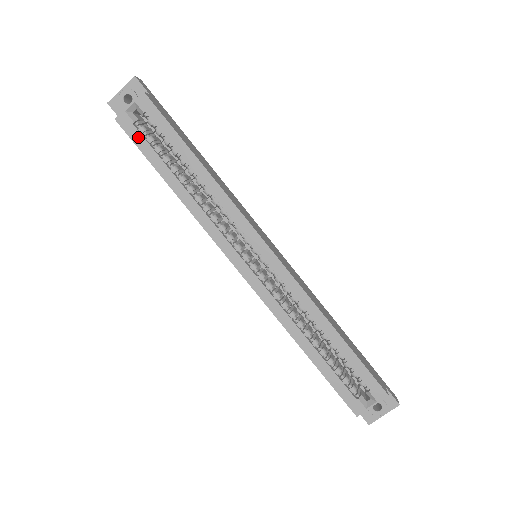
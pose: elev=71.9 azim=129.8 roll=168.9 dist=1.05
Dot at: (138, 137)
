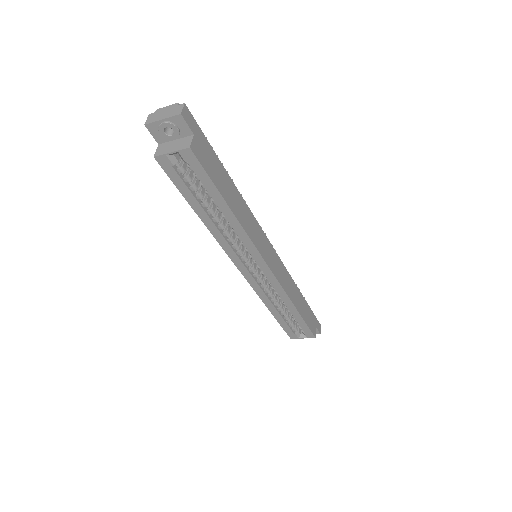
Dot at: (175, 177)
